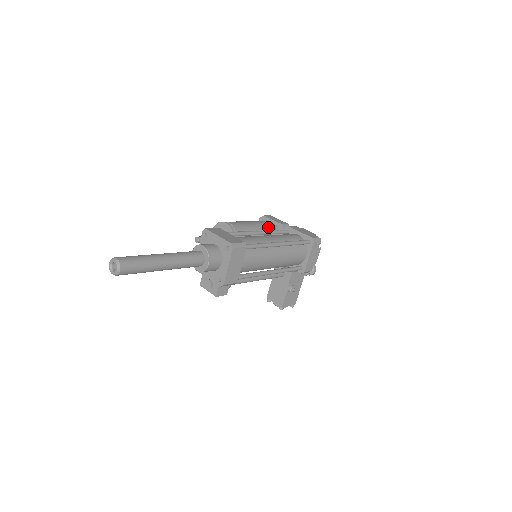
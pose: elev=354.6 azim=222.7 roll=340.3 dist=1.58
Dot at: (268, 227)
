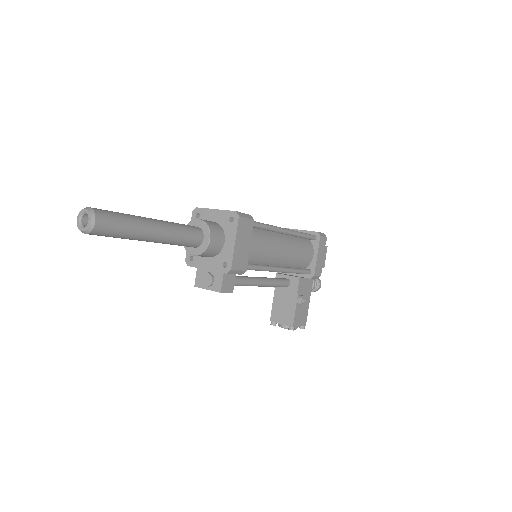
Dot at: occluded
